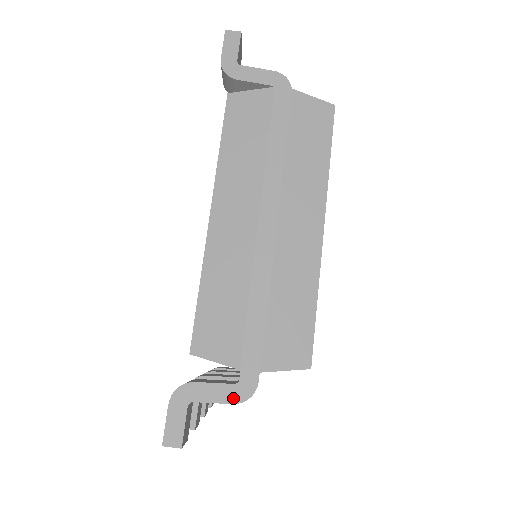
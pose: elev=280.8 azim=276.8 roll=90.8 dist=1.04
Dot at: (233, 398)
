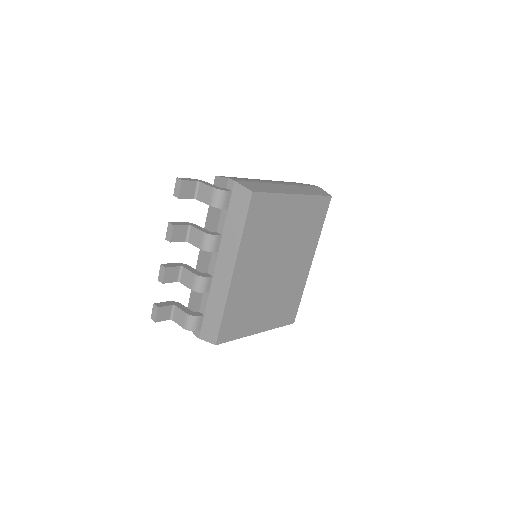
Dot at: (215, 187)
